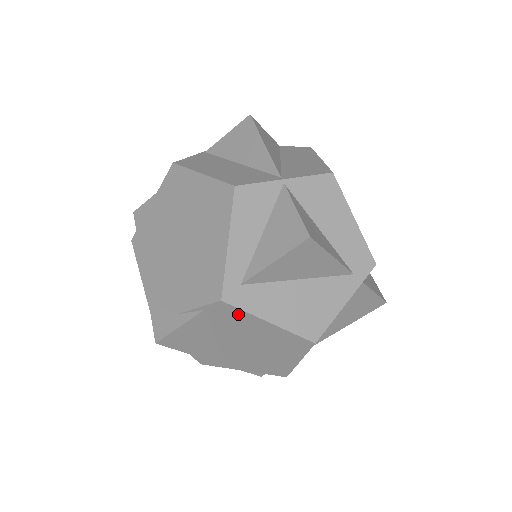
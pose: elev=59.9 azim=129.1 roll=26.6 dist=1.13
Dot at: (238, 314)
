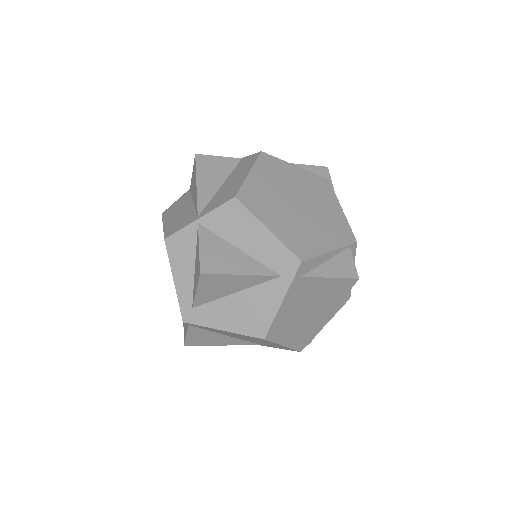
Dot at: (203, 327)
